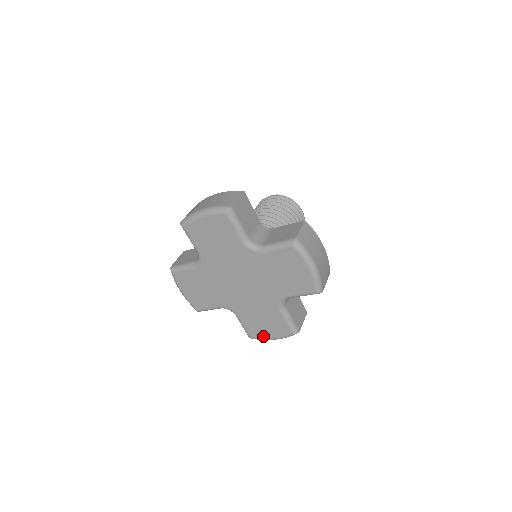
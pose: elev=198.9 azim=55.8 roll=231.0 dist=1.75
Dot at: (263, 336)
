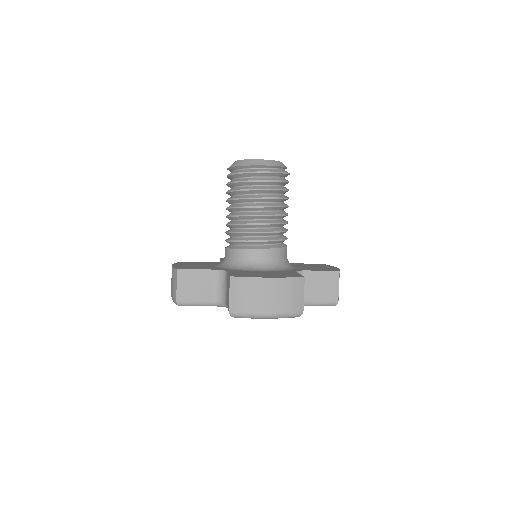
Dot at: occluded
